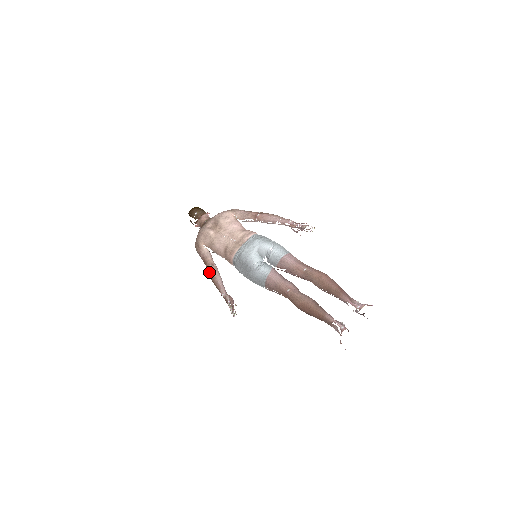
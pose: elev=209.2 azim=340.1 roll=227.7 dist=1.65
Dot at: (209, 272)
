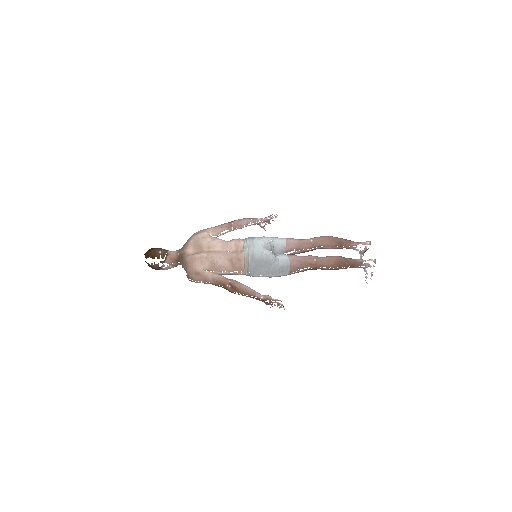
Dot at: (233, 287)
